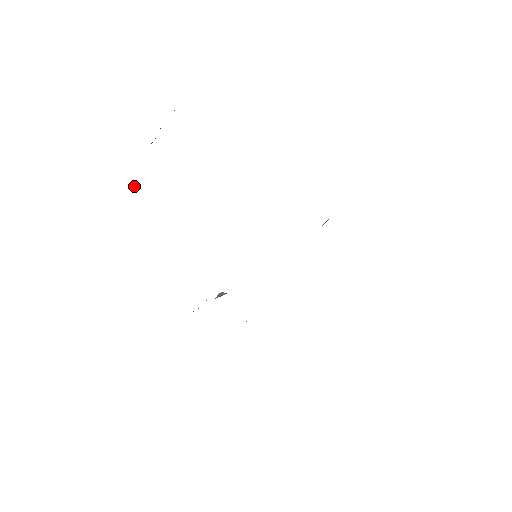
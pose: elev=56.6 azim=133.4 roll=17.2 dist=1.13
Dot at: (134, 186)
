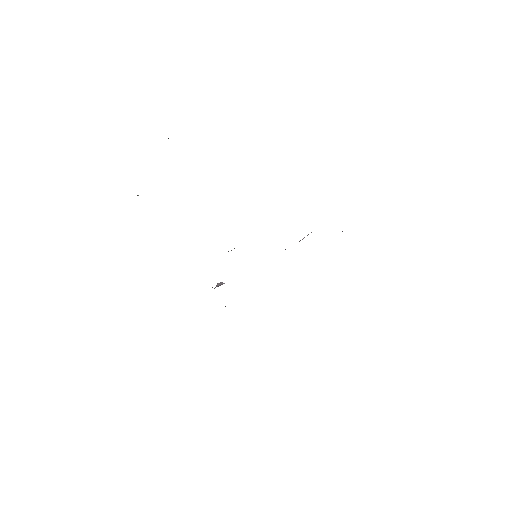
Dot at: occluded
